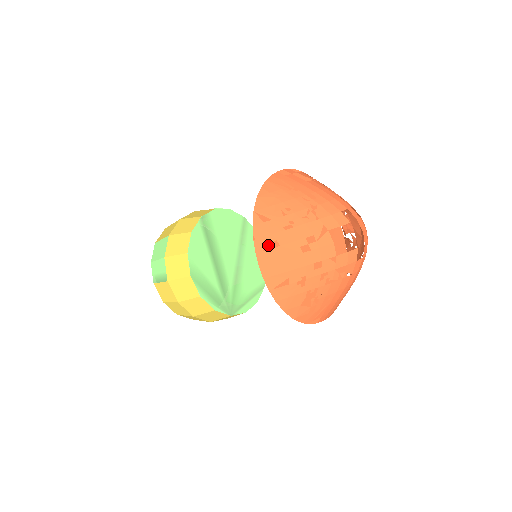
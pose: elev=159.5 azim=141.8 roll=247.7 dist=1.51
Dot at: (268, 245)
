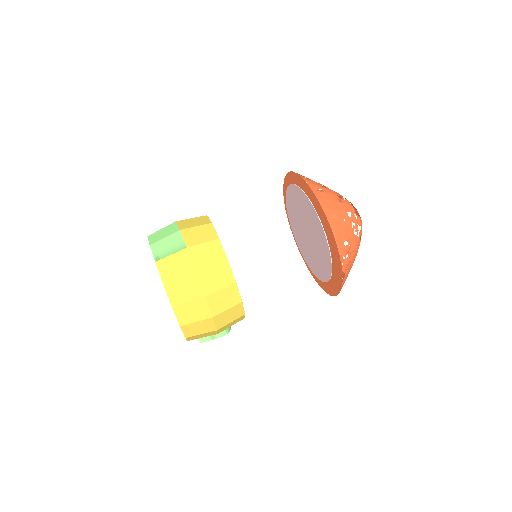
Dot at: (317, 189)
